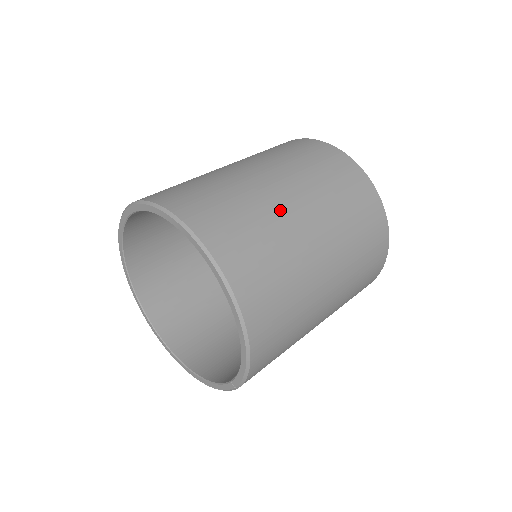
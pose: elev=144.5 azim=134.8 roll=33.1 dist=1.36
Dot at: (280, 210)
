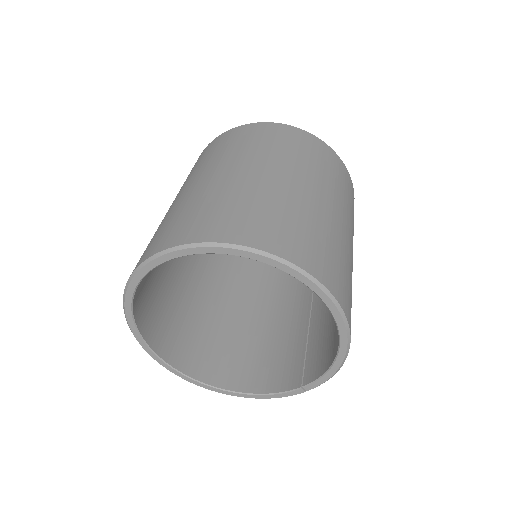
Dot at: (326, 216)
